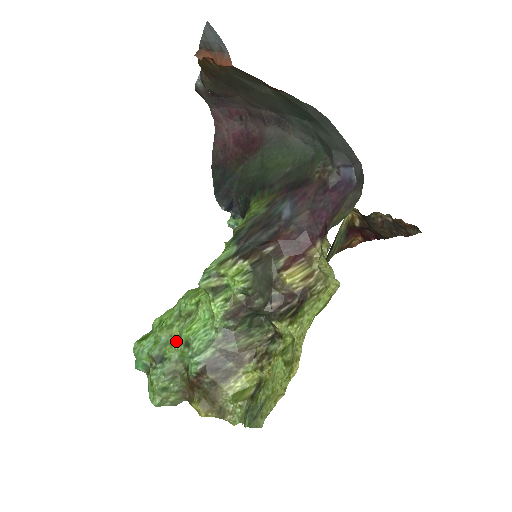
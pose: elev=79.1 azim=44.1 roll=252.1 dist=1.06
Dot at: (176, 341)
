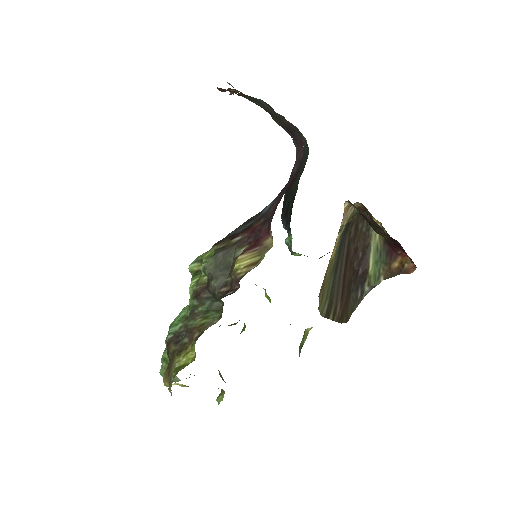
Dot at: occluded
